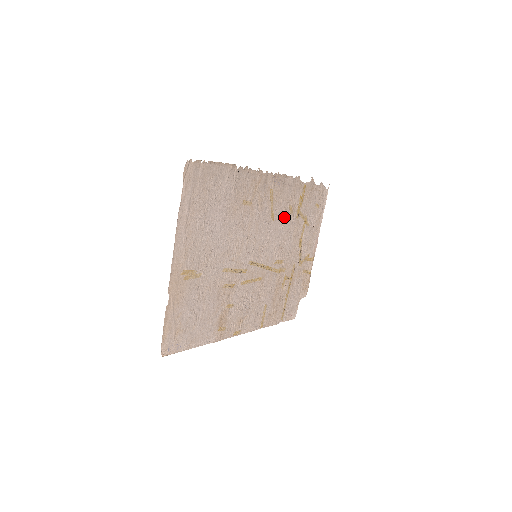
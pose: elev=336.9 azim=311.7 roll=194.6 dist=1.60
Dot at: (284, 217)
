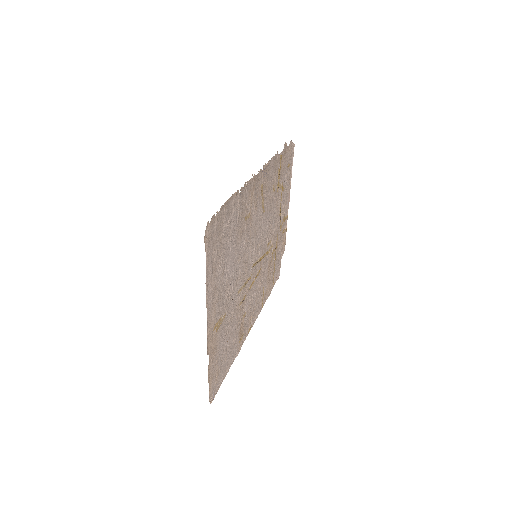
Dot at: (270, 201)
